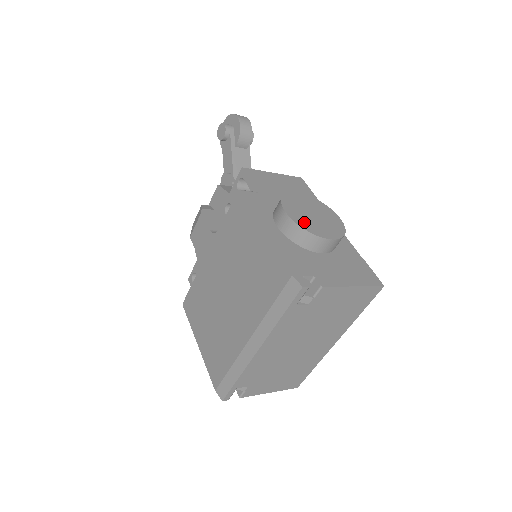
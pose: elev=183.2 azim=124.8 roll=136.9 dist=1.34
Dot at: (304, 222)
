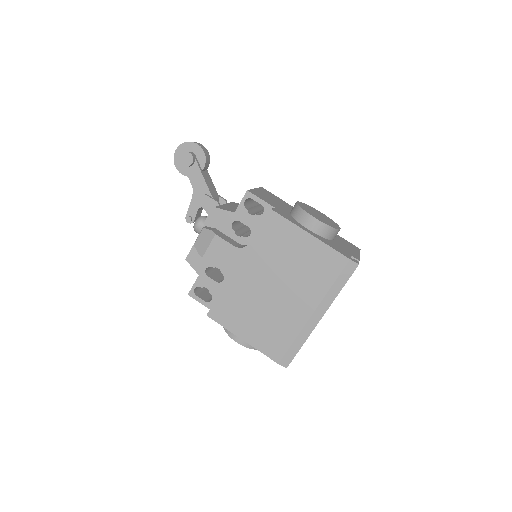
Dot at: (325, 222)
